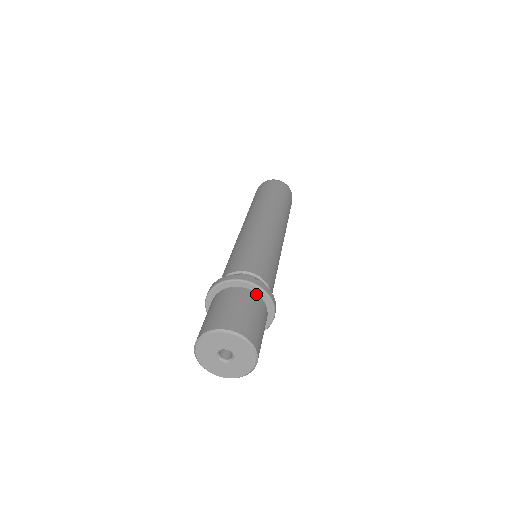
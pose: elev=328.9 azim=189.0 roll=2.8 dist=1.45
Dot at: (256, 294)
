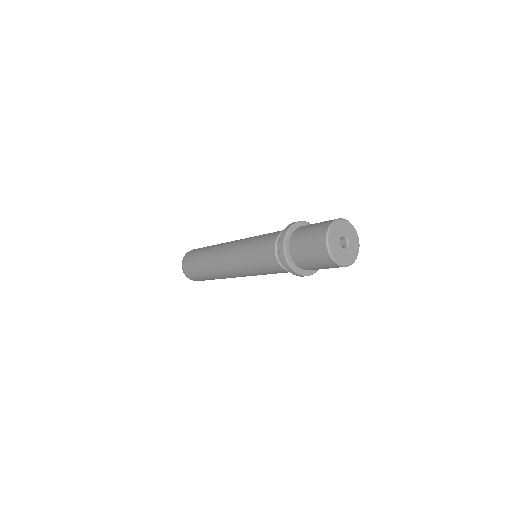
Dot at: occluded
